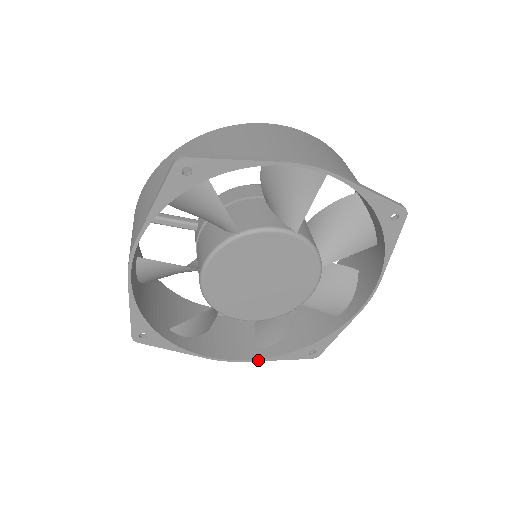
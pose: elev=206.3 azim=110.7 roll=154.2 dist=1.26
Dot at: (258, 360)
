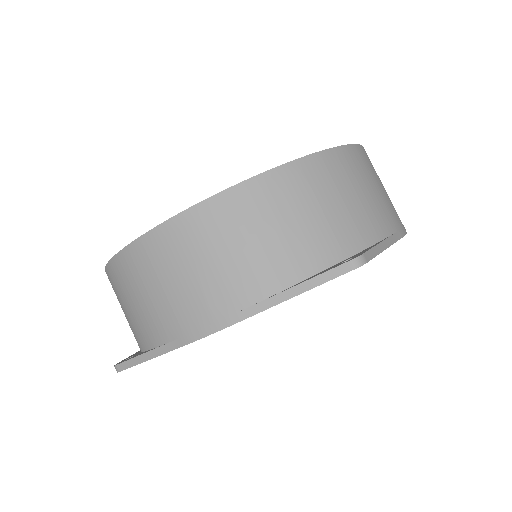
Dot at: occluded
